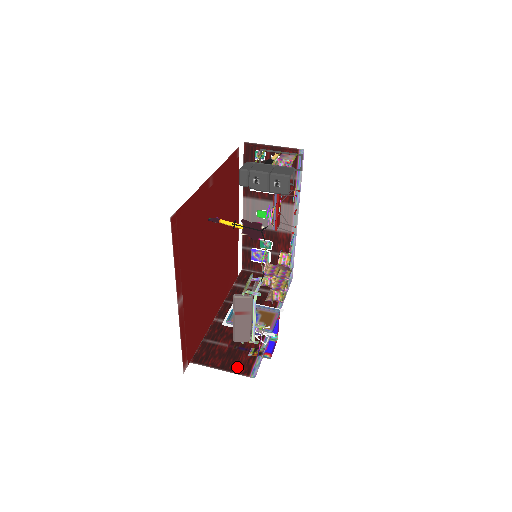
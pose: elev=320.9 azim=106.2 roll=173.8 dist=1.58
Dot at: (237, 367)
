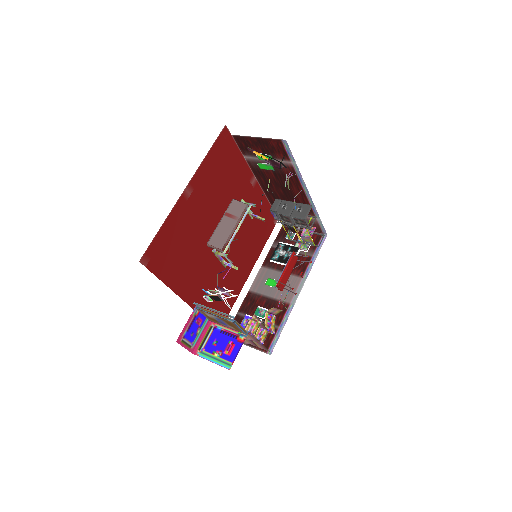
Dot at: occluded
